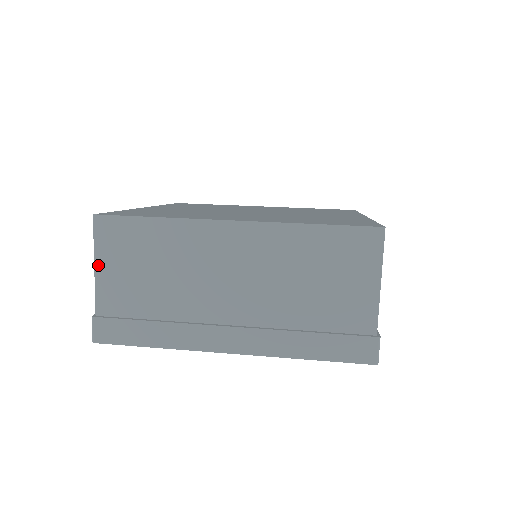
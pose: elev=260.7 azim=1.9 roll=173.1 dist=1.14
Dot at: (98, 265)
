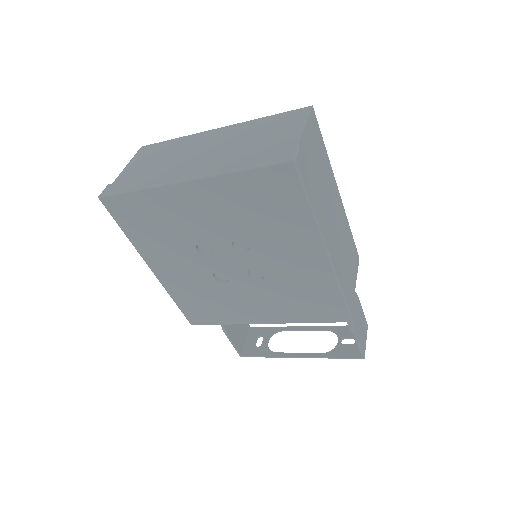
Dot at: (129, 164)
